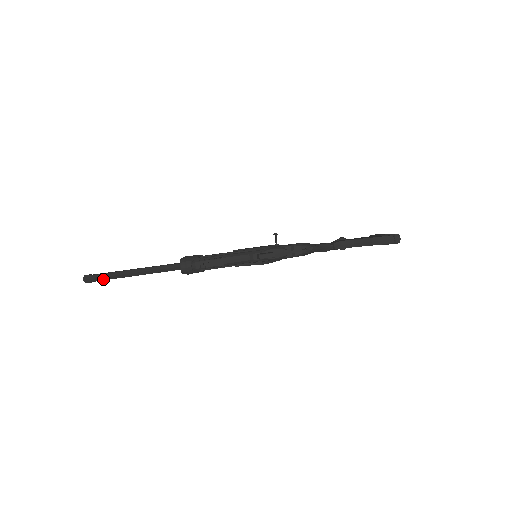
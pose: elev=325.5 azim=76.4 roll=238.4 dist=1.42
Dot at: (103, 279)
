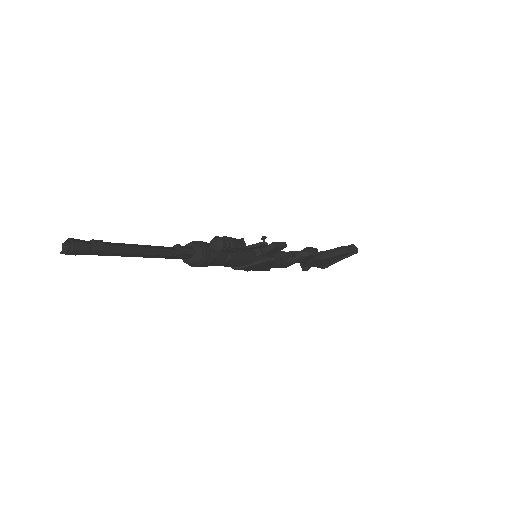
Dot at: (101, 247)
